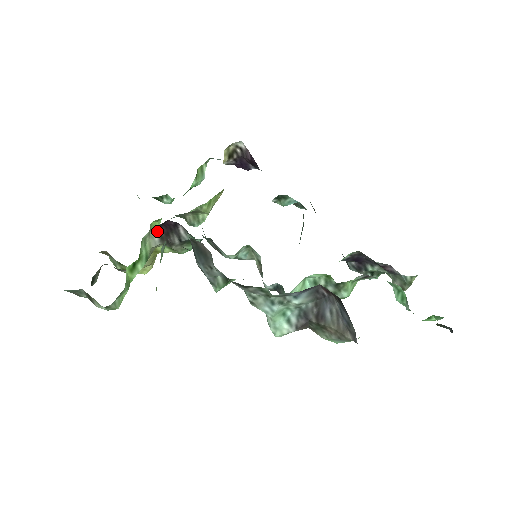
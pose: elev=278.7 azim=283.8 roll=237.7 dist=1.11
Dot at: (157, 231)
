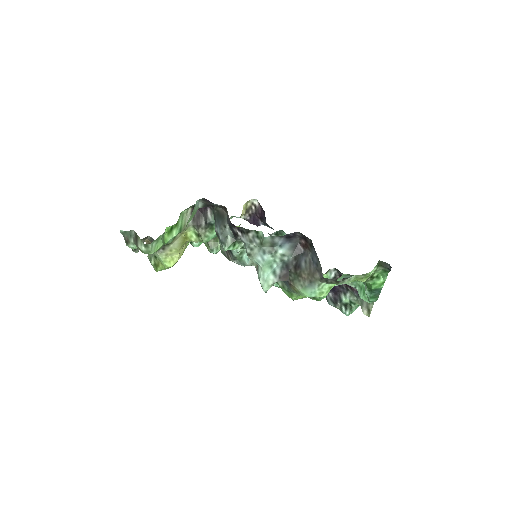
Dot at: occluded
